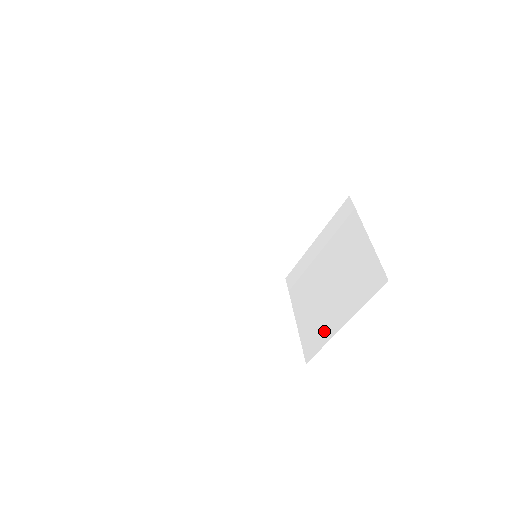
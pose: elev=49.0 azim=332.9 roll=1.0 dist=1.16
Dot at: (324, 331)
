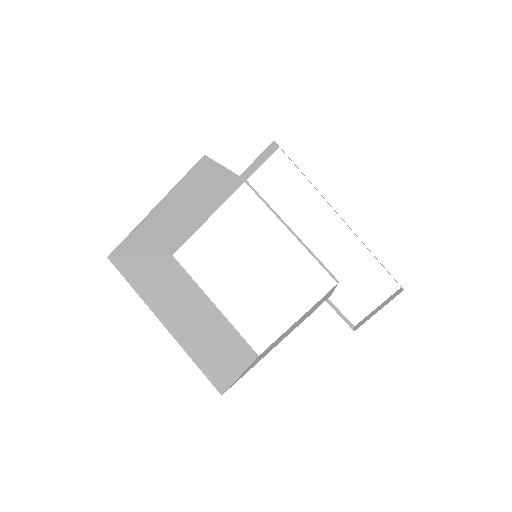
Dot at: occluded
